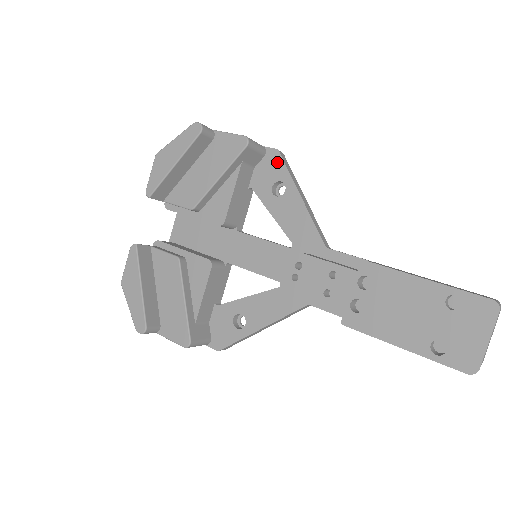
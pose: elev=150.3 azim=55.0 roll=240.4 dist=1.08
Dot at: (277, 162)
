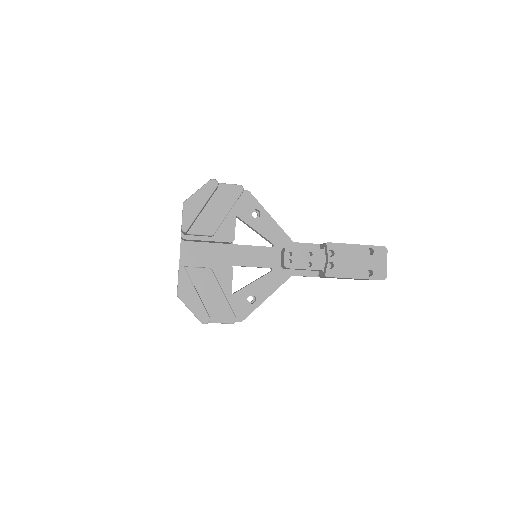
Dot at: (250, 198)
